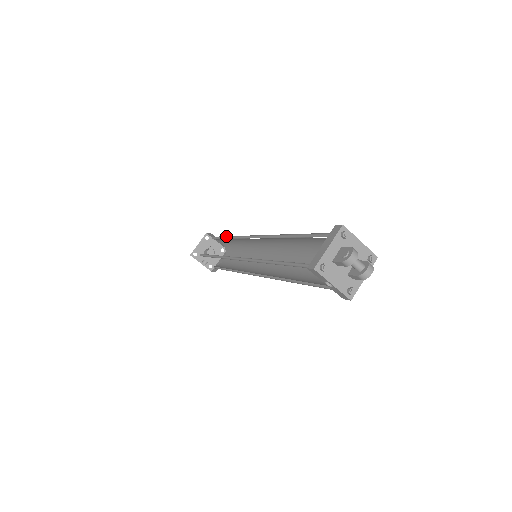
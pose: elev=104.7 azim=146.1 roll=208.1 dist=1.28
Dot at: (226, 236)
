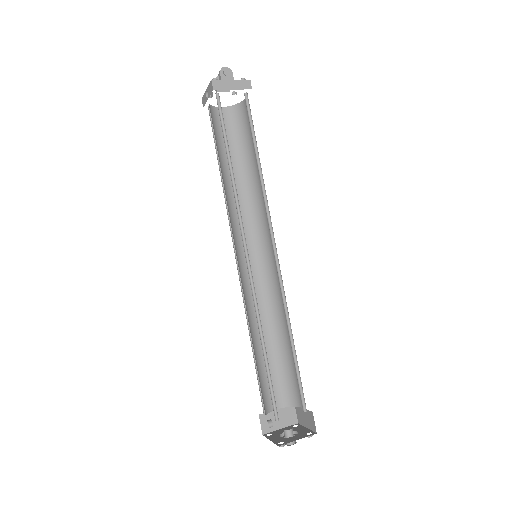
Dot at: (282, 344)
